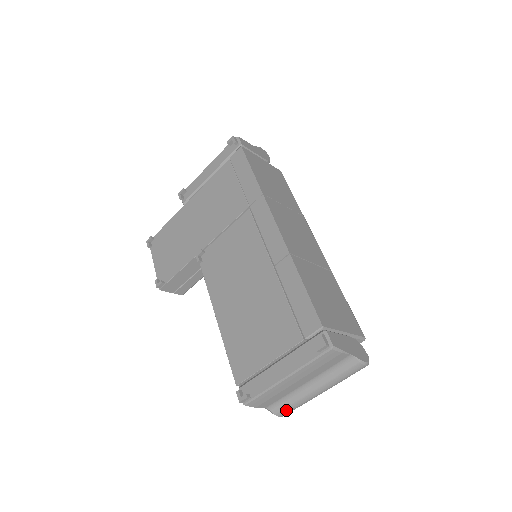
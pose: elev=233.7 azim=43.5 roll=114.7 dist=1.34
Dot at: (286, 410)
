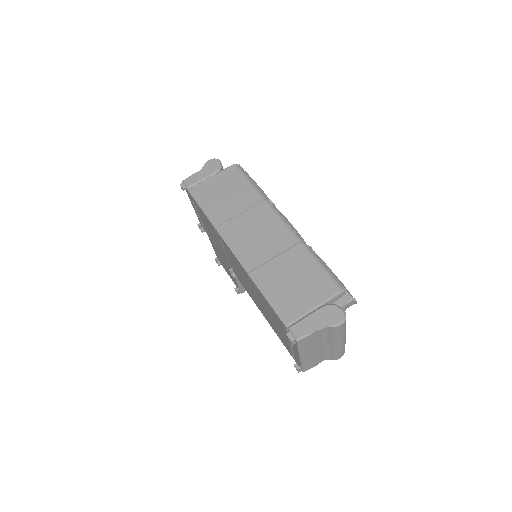
Dot at: (336, 356)
